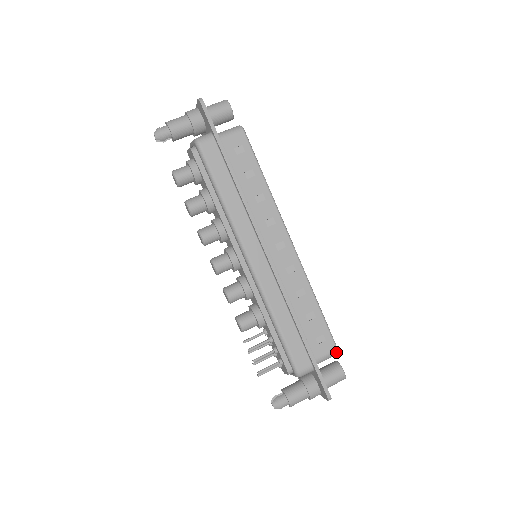
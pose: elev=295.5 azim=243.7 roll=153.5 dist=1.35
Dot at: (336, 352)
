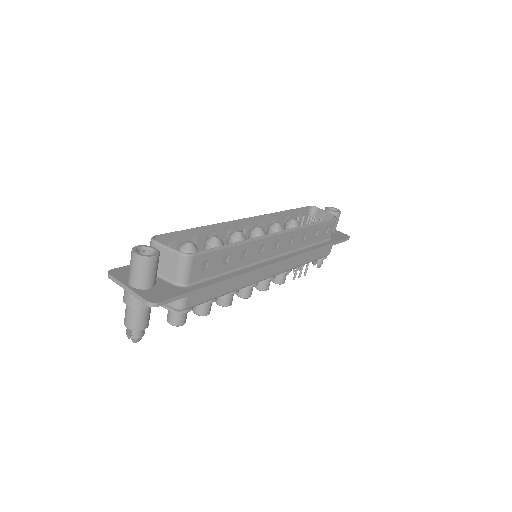
Dot at: occluded
